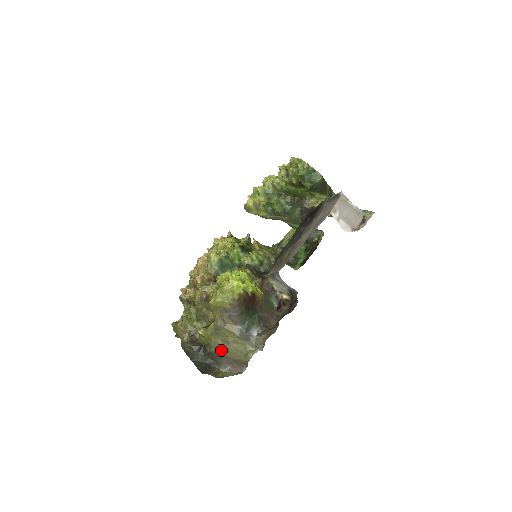
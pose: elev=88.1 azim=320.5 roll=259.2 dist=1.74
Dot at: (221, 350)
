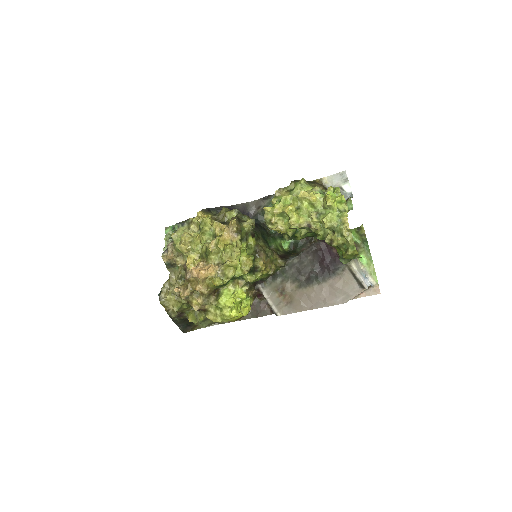
Dot at: occluded
